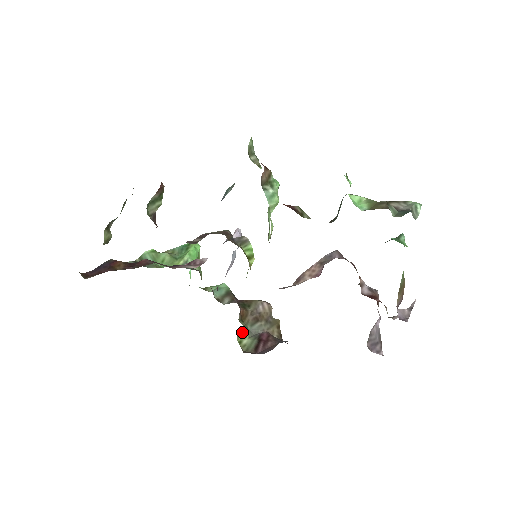
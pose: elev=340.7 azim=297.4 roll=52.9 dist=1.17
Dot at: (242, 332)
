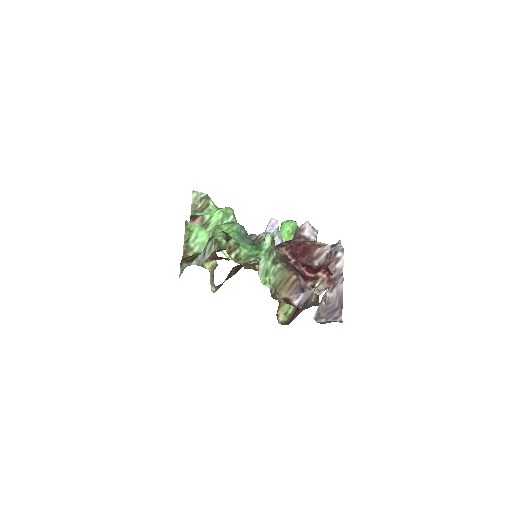
Dot at: (285, 305)
